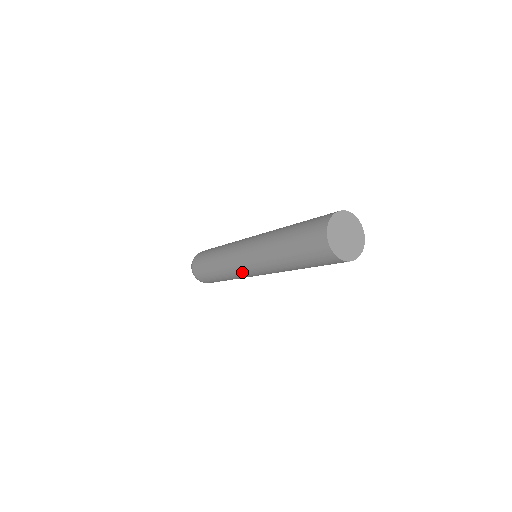
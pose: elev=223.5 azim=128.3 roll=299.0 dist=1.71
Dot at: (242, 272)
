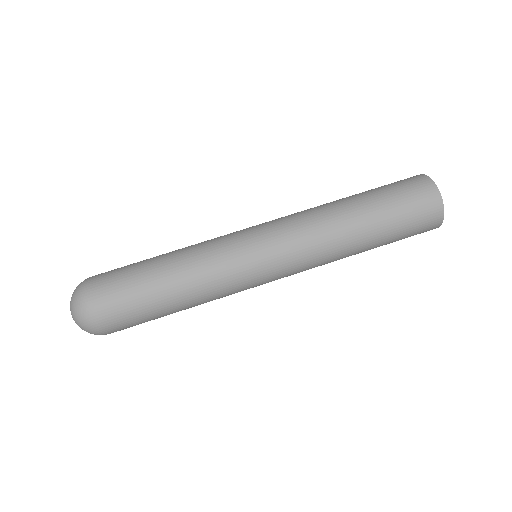
Dot at: (243, 248)
